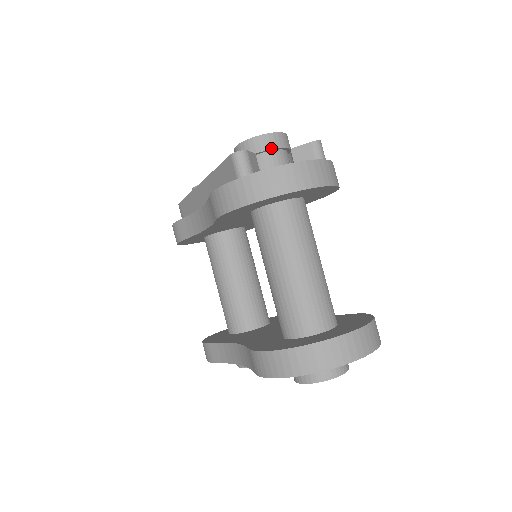
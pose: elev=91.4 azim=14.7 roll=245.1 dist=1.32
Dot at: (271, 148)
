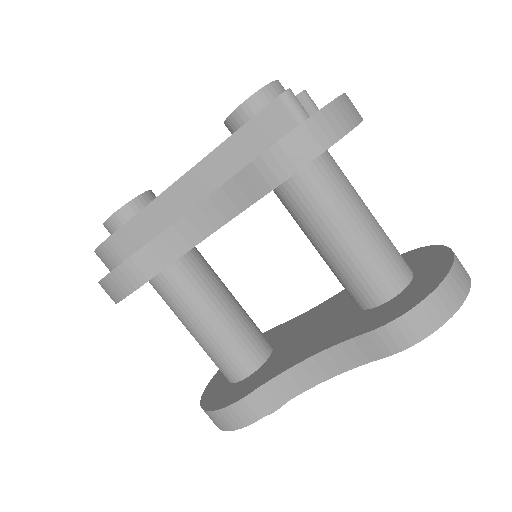
Dot at: occluded
